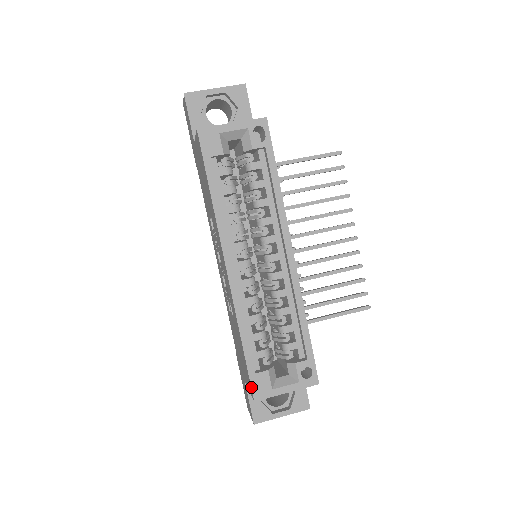
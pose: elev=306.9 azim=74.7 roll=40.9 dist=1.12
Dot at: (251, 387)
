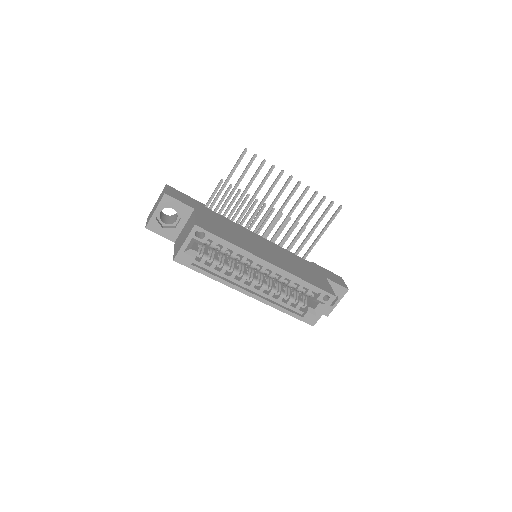
Dot at: occluded
